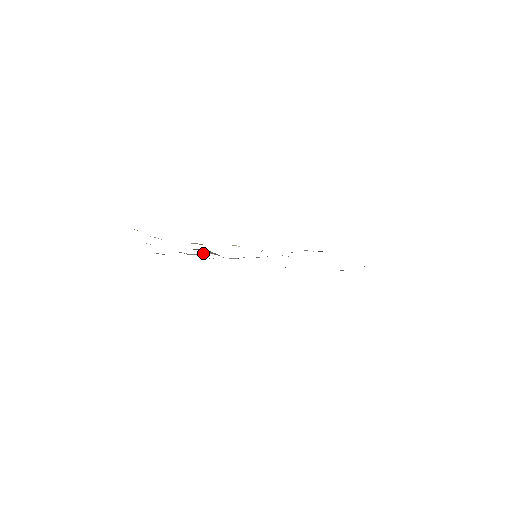
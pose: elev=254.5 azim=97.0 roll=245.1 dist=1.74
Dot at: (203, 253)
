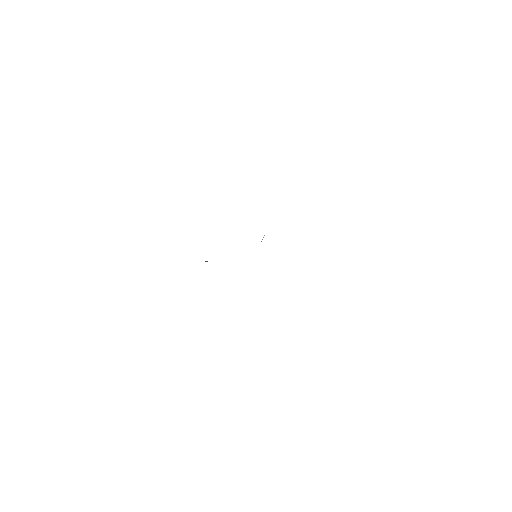
Dot at: occluded
